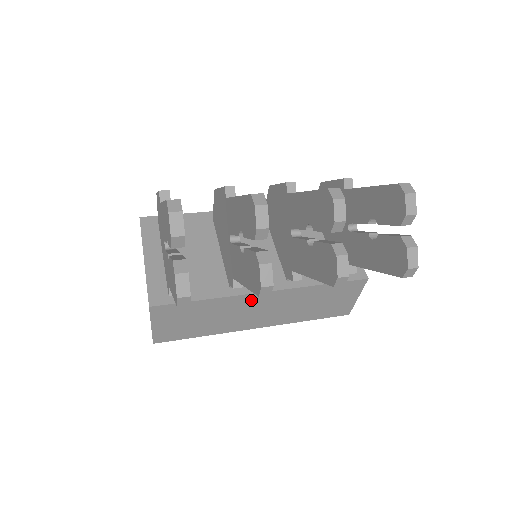
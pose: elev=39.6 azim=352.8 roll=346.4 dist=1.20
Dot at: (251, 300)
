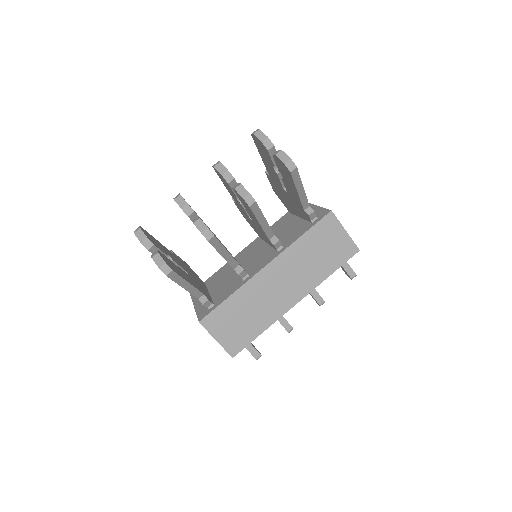
Dot at: (263, 279)
